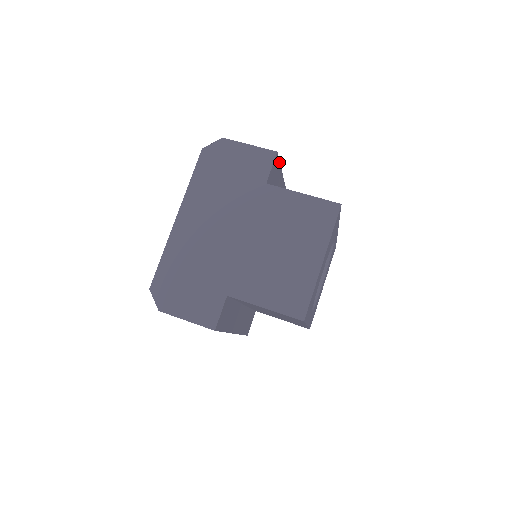
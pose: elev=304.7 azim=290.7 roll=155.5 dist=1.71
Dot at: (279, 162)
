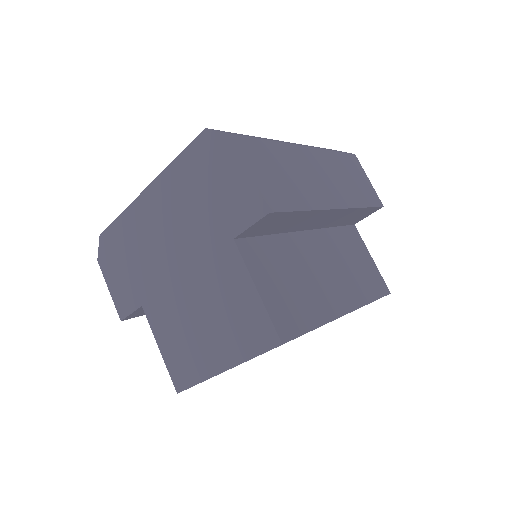
Dot at: (290, 211)
